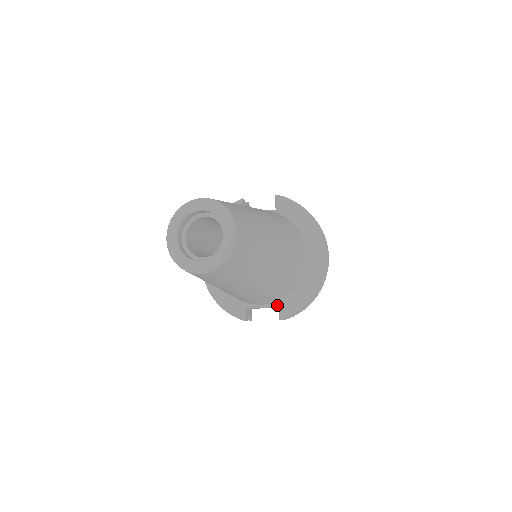
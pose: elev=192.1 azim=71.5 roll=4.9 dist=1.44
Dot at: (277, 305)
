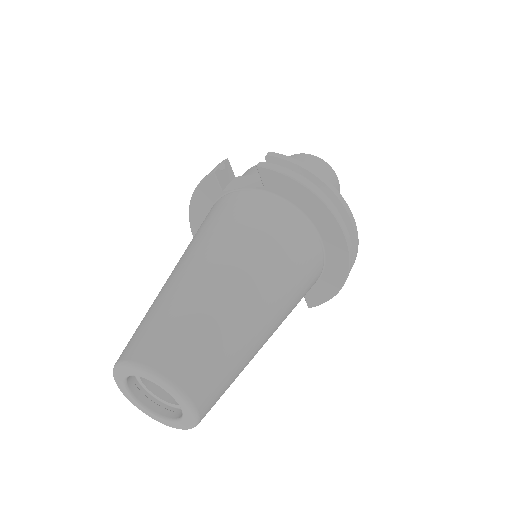
Dot at: occluded
